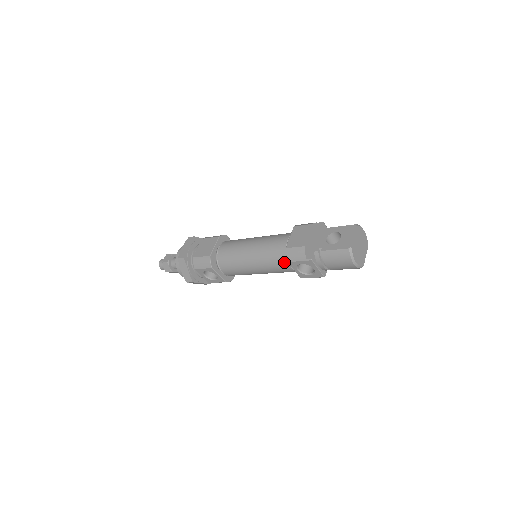
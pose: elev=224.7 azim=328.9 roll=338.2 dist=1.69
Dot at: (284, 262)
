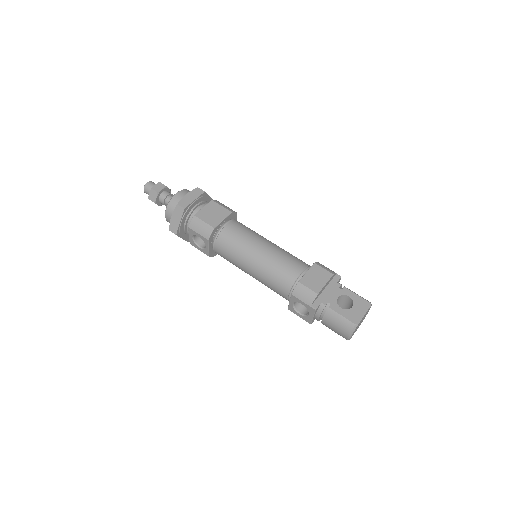
Dot at: (285, 288)
